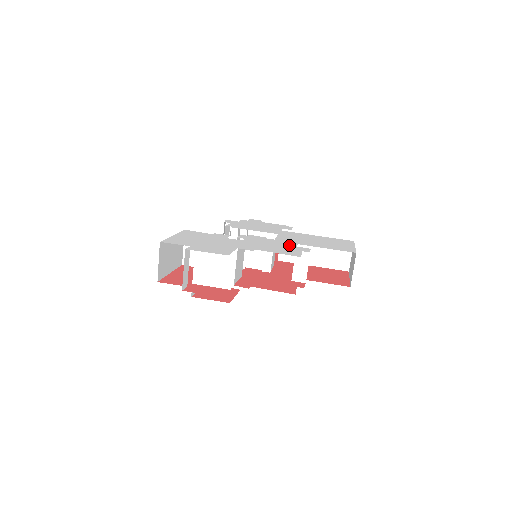
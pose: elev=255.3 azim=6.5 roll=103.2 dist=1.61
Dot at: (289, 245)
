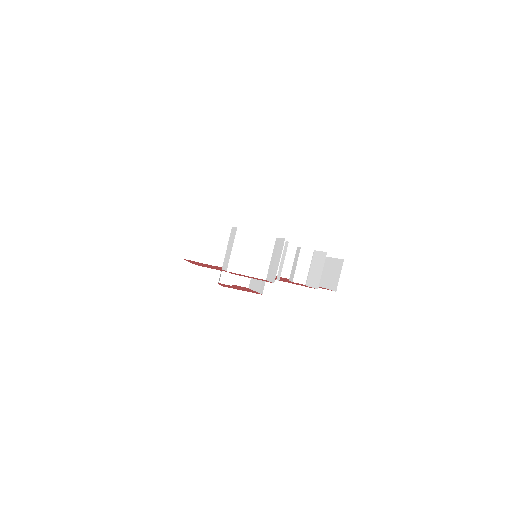
Dot at: occluded
